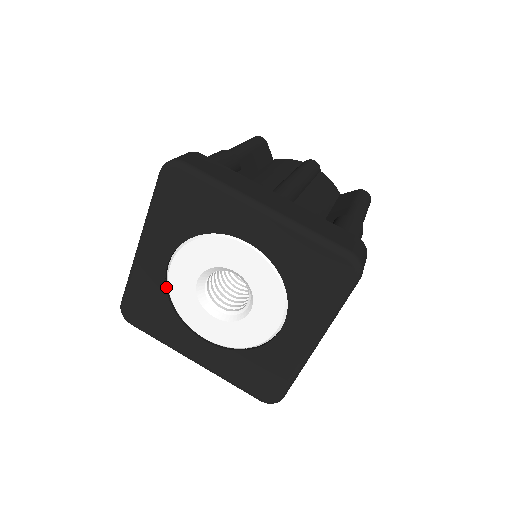
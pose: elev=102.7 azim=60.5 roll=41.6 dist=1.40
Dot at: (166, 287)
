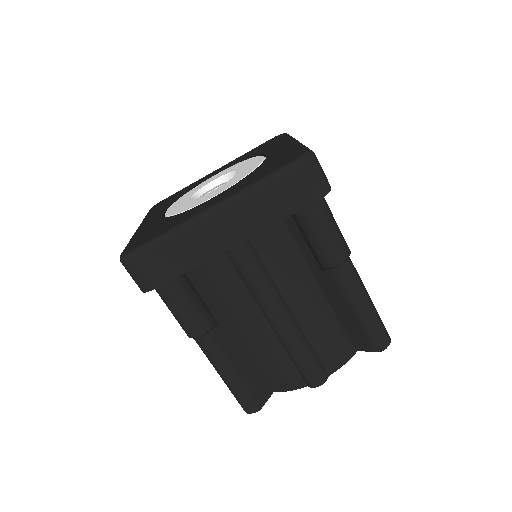
Dot at: occluded
